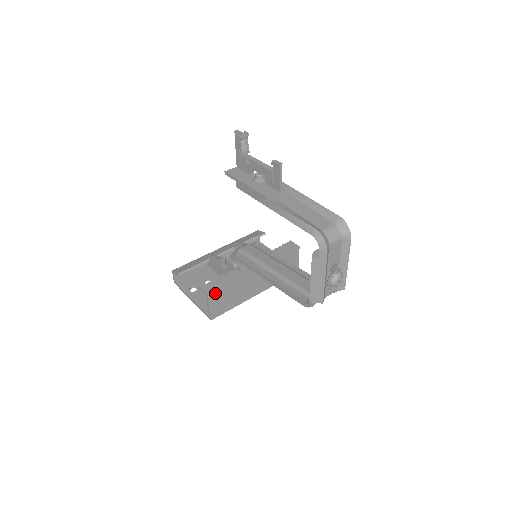
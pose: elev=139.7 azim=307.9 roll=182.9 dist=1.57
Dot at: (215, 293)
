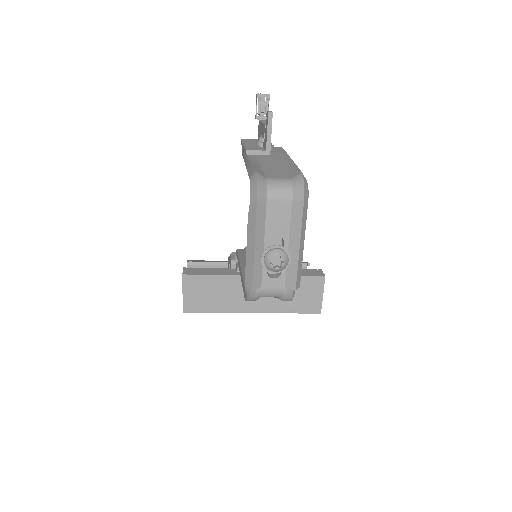
Dot at: (193, 278)
